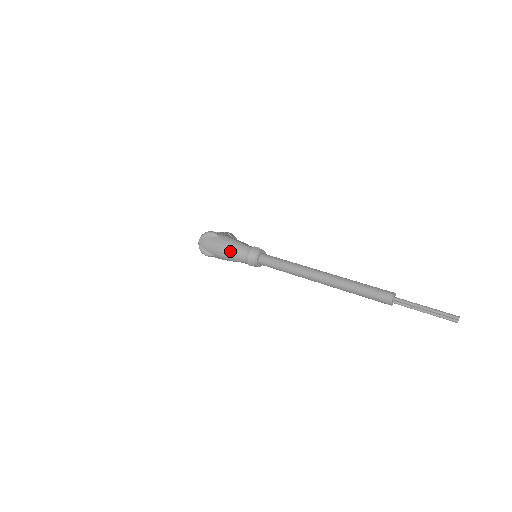
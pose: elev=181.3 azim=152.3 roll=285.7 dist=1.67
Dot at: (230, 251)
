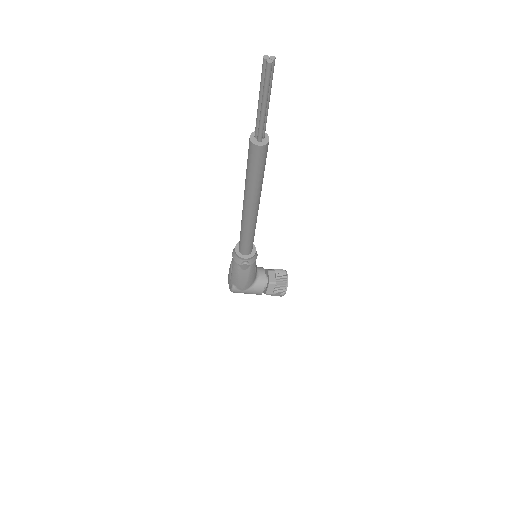
Dot at: (230, 266)
